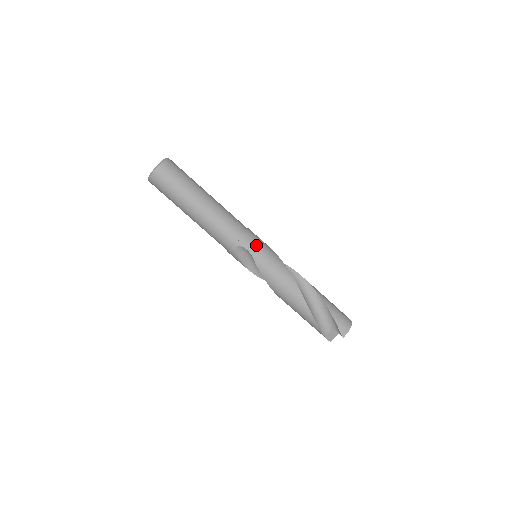
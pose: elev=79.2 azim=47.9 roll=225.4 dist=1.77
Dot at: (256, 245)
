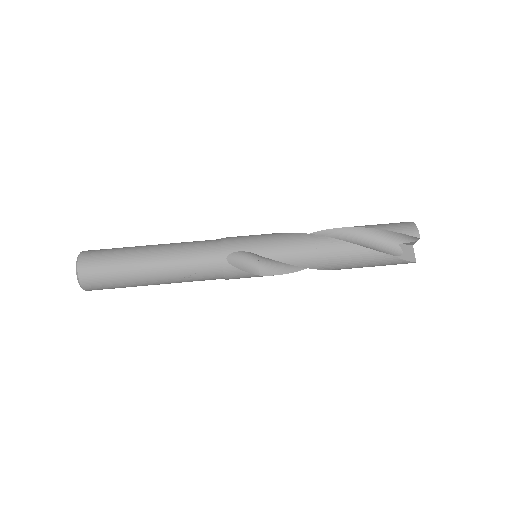
Dot at: (243, 240)
